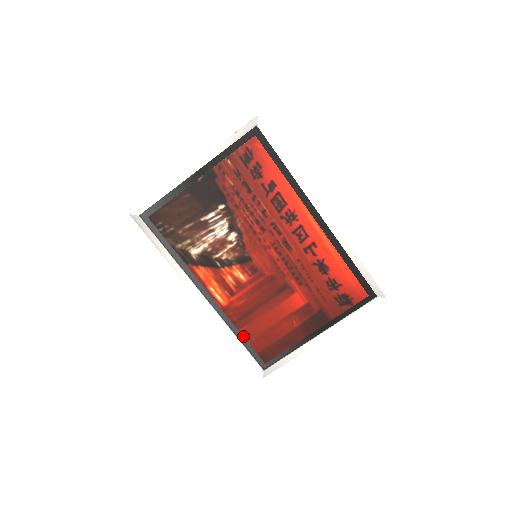
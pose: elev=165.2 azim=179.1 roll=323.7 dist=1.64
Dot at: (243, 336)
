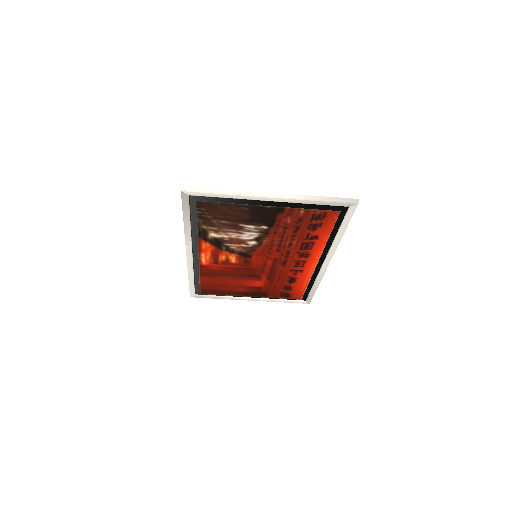
Dot at: (199, 280)
